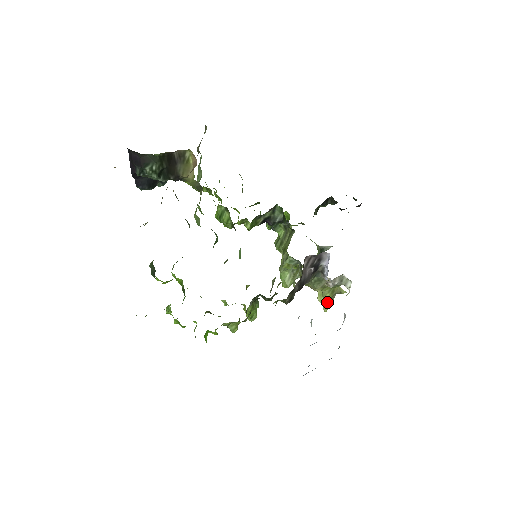
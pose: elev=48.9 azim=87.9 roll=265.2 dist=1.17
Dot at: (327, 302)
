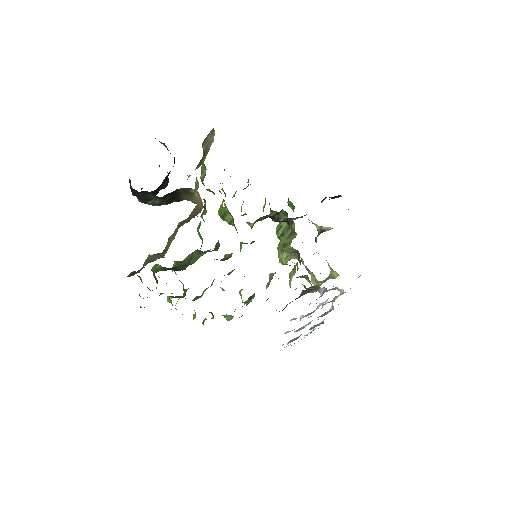
Dot at: occluded
